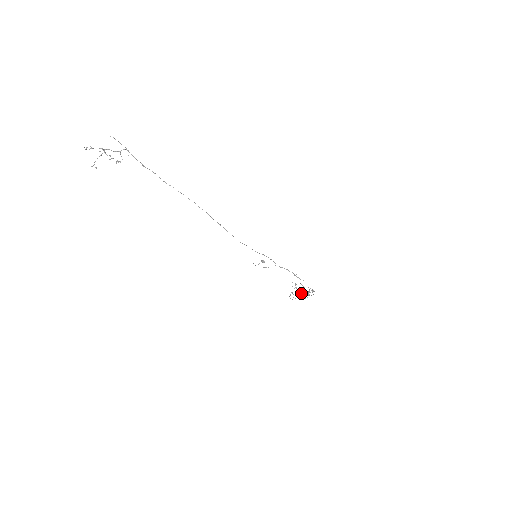
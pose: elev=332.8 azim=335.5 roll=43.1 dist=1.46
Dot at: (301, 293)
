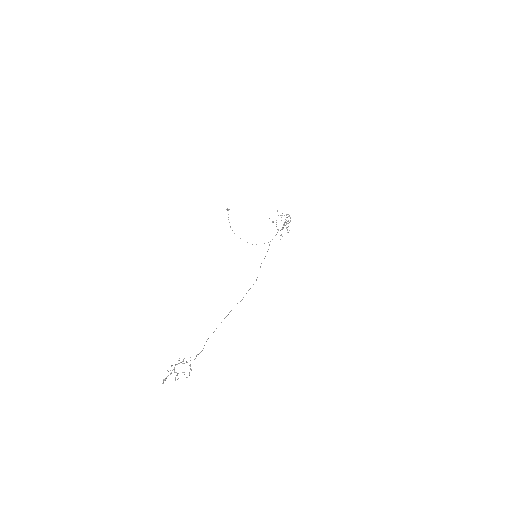
Dot at: occluded
